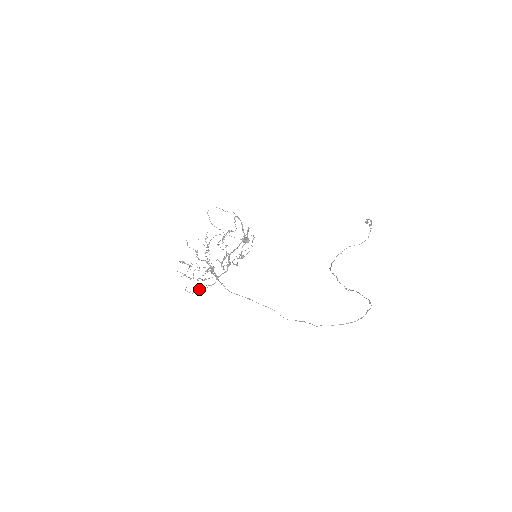
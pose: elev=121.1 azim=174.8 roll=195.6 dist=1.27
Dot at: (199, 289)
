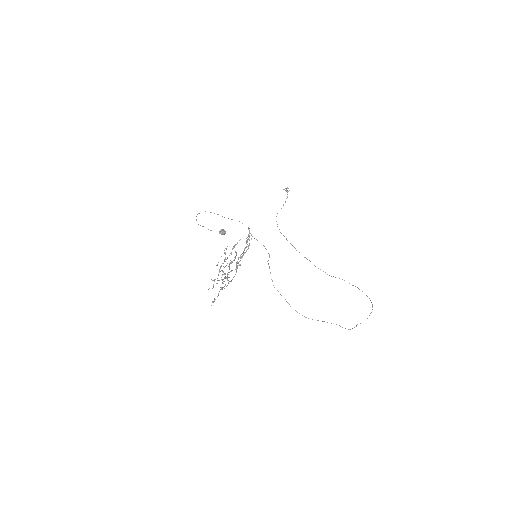
Dot at: occluded
